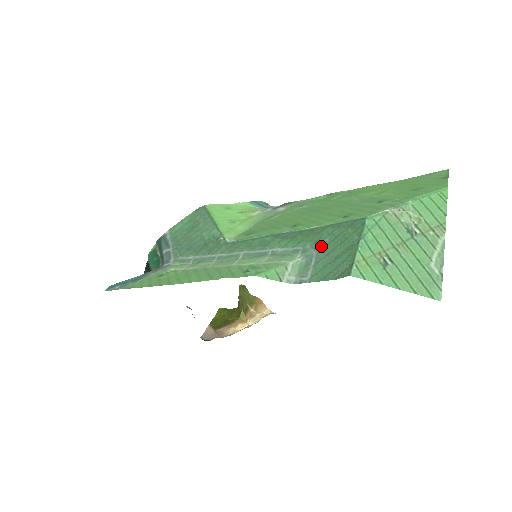
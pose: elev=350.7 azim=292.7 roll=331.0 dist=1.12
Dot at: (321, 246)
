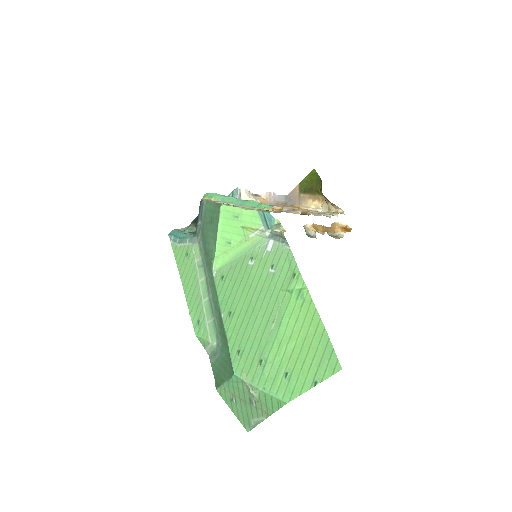
Dot at: (221, 354)
